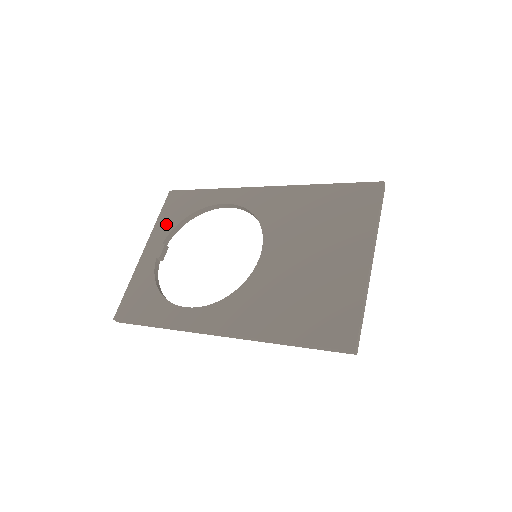
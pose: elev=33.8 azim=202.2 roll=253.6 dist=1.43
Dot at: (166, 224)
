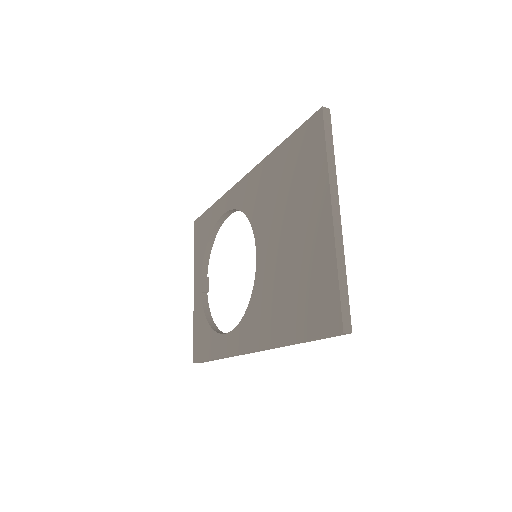
Dot at: (199, 256)
